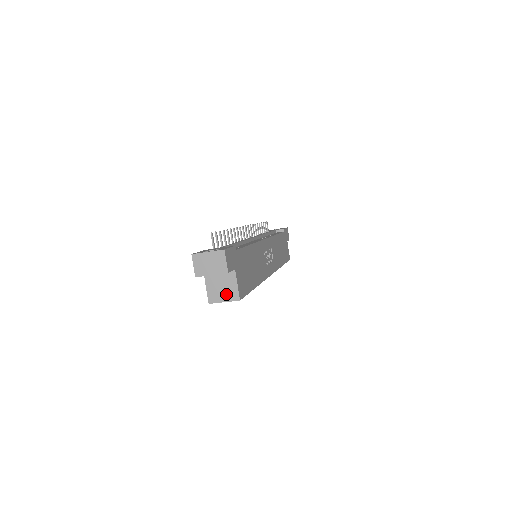
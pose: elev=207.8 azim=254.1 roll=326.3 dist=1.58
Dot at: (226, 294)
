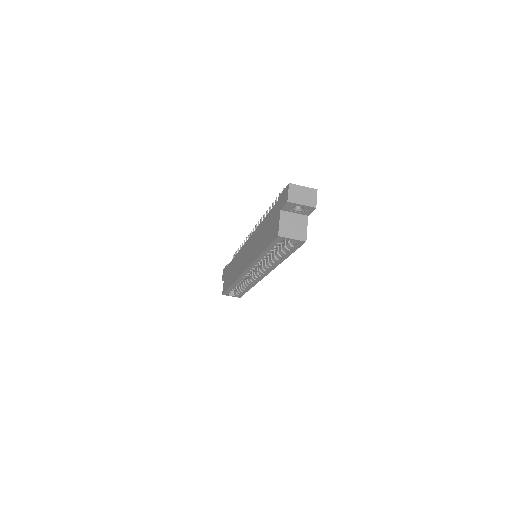
Dot at: (296, 233)
